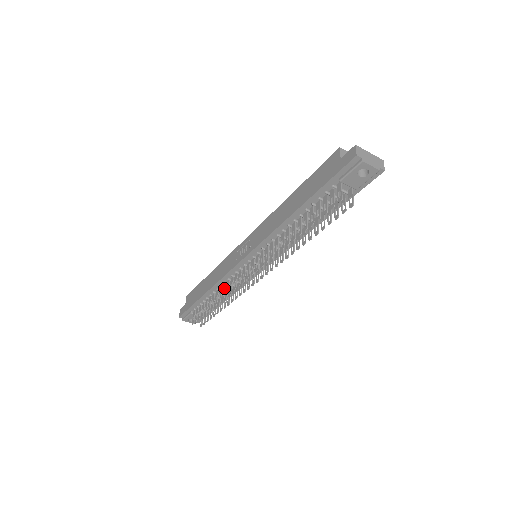
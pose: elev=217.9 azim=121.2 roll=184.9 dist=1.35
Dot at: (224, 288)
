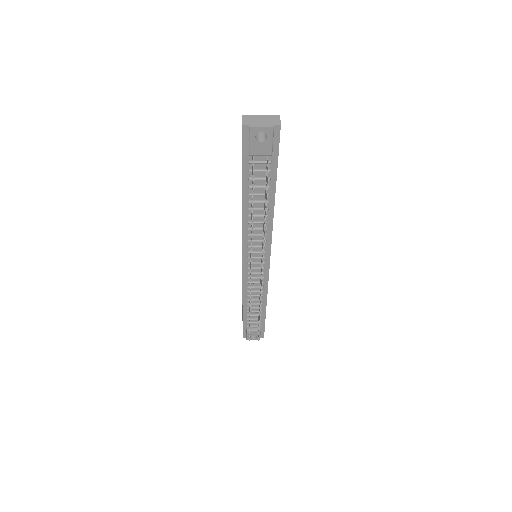
Dot at: occluded
